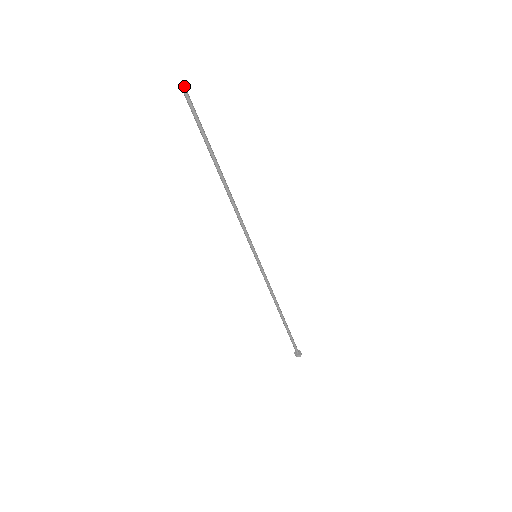
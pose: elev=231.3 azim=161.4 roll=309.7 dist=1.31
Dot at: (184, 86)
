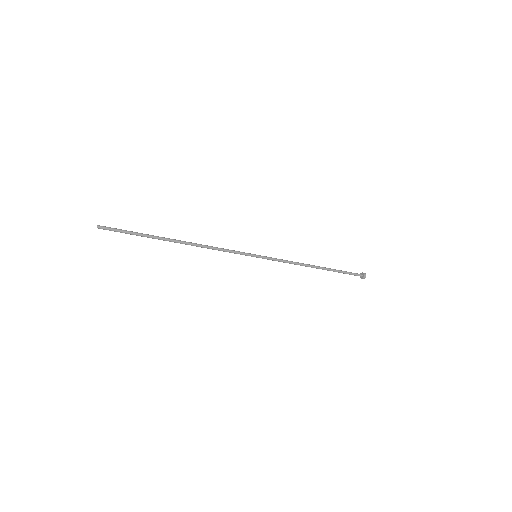
Dot at: (98, 226)
